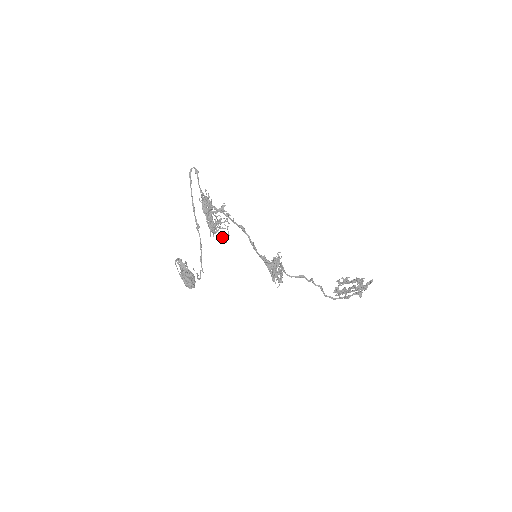
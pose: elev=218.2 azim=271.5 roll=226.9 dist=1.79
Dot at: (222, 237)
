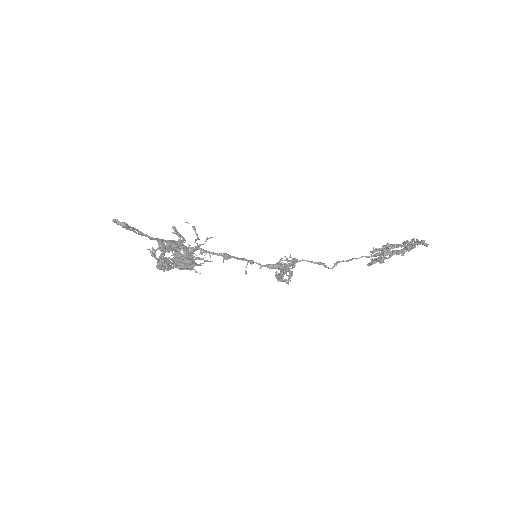
Dot at: (204, 260)
